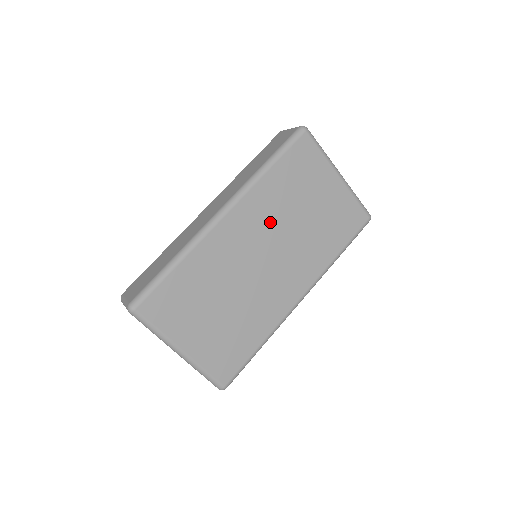
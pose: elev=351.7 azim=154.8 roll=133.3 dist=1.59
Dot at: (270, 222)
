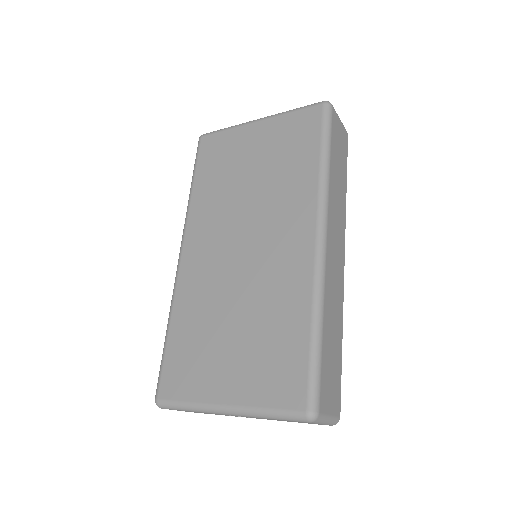
Dot at: (223, 217)
